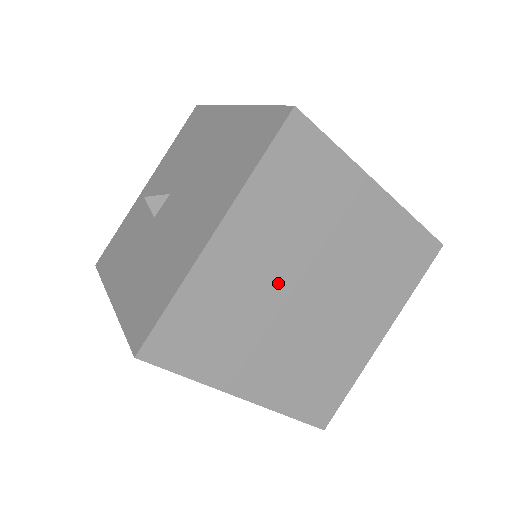
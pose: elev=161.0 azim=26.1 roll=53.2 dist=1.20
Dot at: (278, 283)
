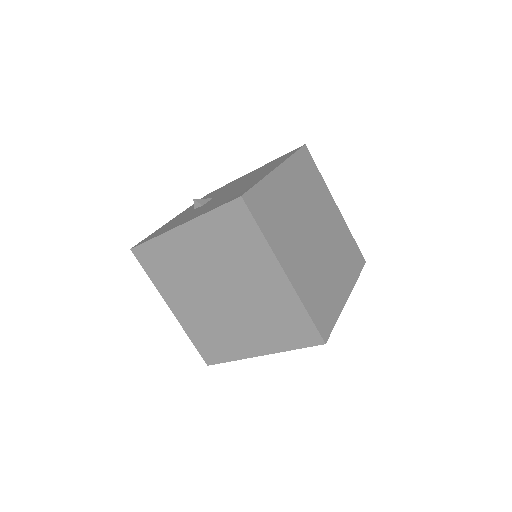
Dot at: (301, 215)
